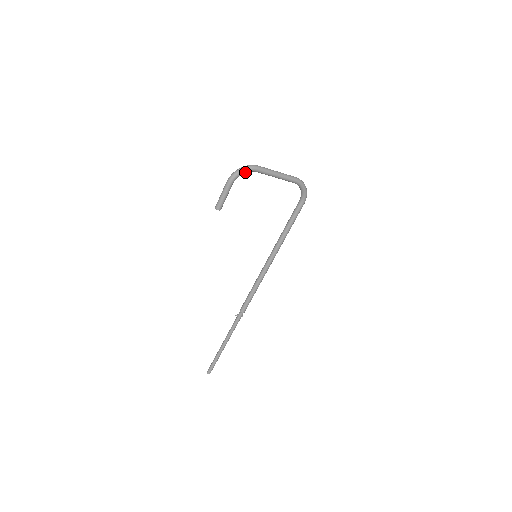
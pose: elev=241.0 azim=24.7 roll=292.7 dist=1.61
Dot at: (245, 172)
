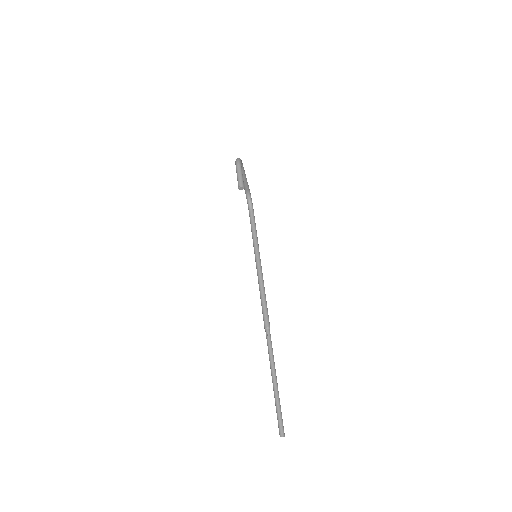
Dot at: (241, 161)
